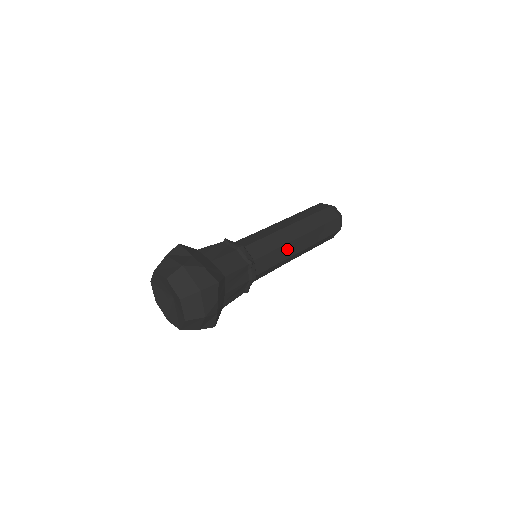
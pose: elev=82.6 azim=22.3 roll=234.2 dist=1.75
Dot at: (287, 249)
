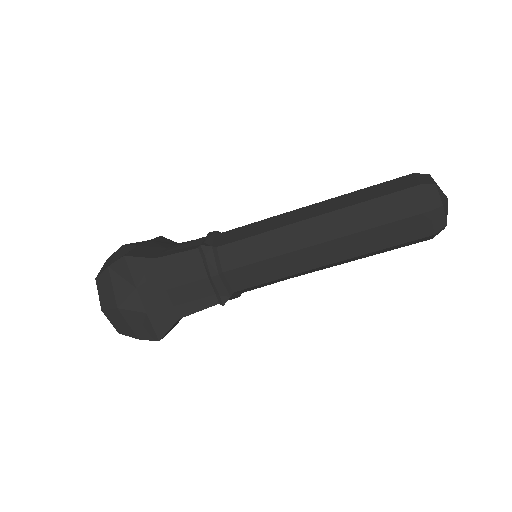
Dot at: (284, 237)
